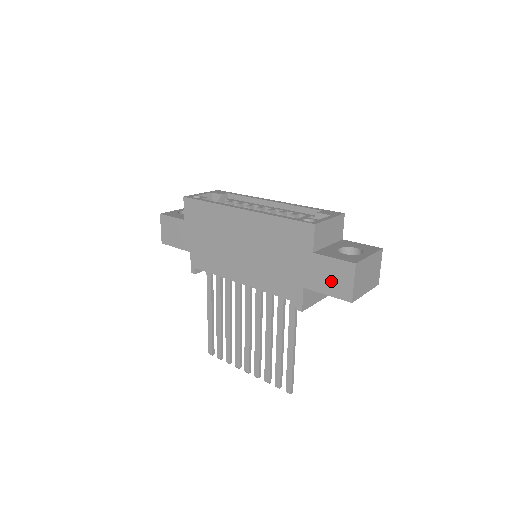
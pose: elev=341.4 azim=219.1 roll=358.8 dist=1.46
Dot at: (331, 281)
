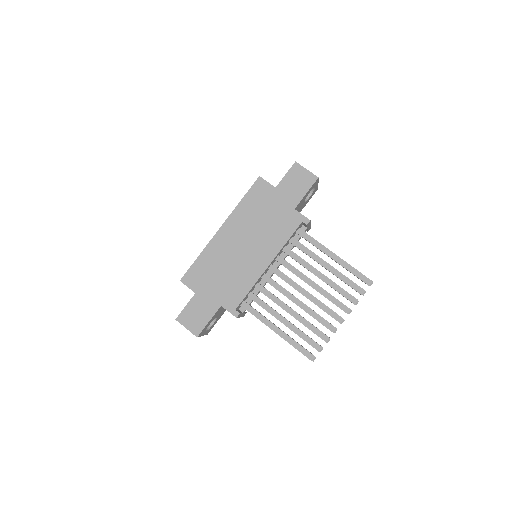
Dot at: (299, 185)
